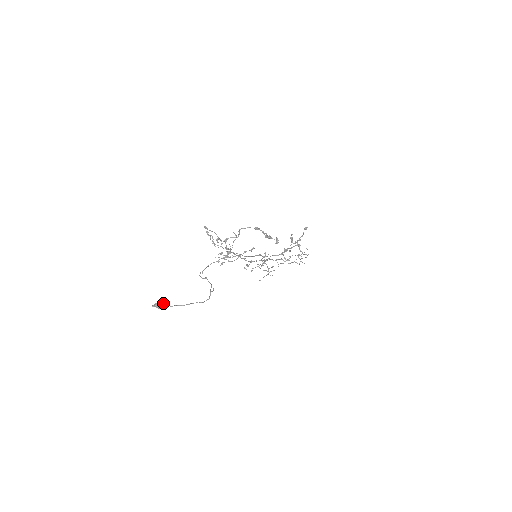
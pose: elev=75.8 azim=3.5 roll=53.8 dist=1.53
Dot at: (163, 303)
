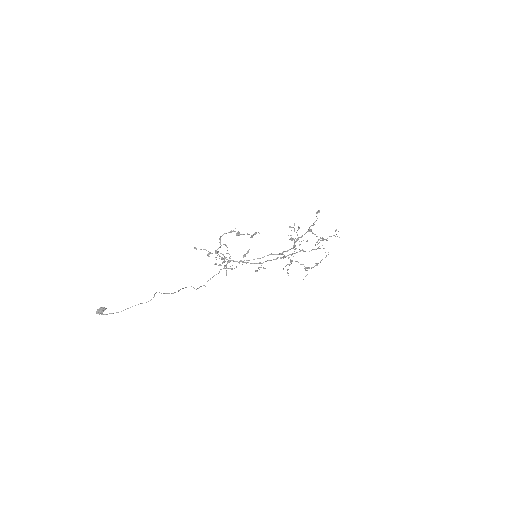
Dot at: (98, 309)
